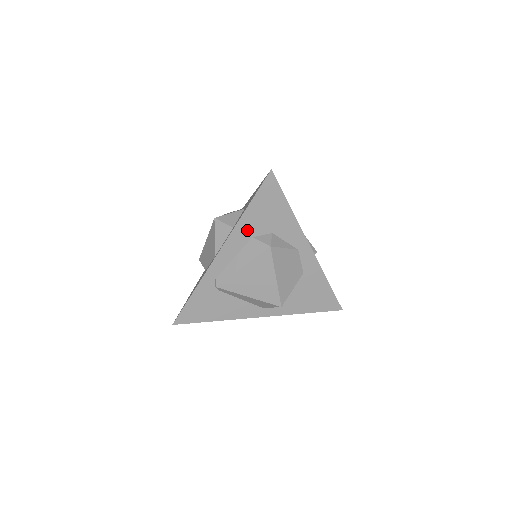
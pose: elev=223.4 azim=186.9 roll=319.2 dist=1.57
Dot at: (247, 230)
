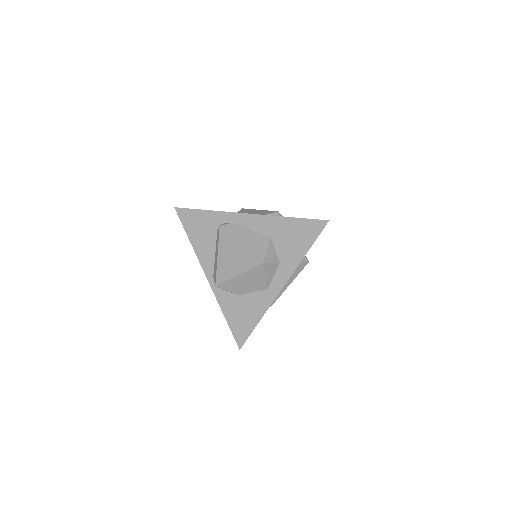
Dot at: occluded
